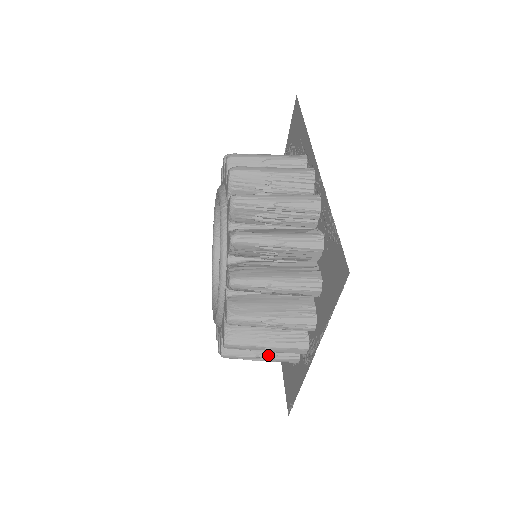
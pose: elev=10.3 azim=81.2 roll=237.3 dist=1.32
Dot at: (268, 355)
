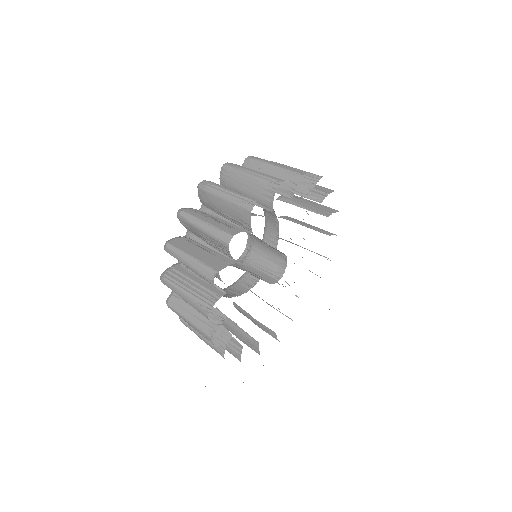
Dot at: occluded
